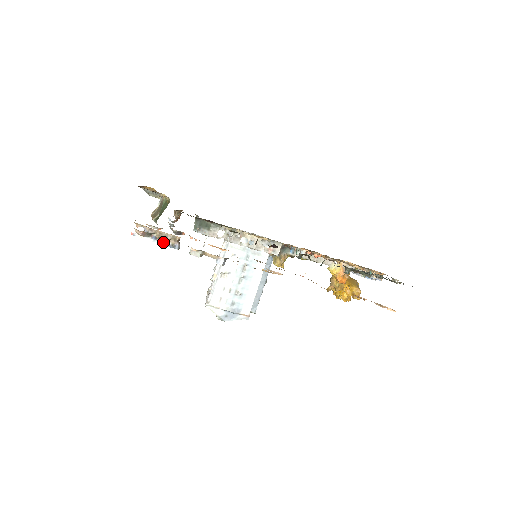
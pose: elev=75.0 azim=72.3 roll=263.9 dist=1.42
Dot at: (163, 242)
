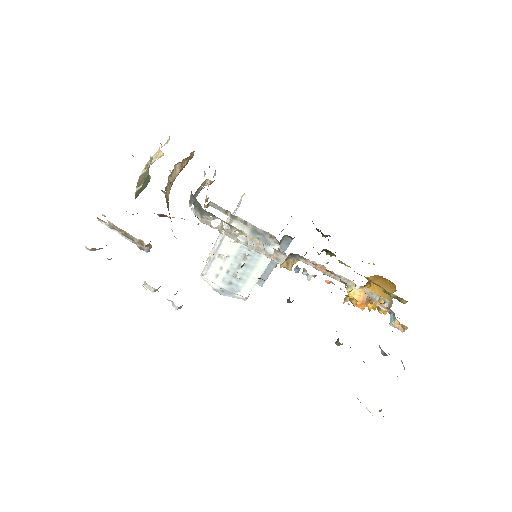
Dot at: (131, 240)
